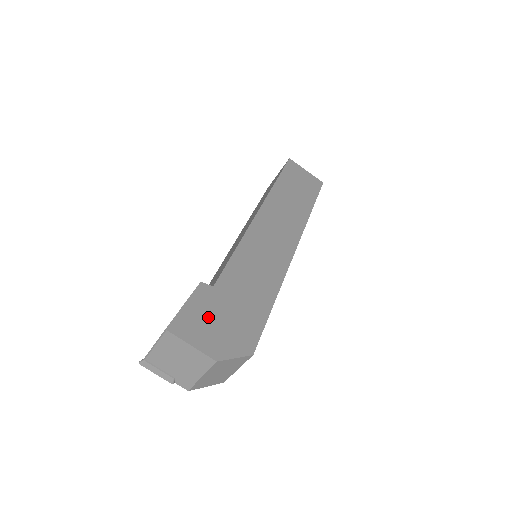
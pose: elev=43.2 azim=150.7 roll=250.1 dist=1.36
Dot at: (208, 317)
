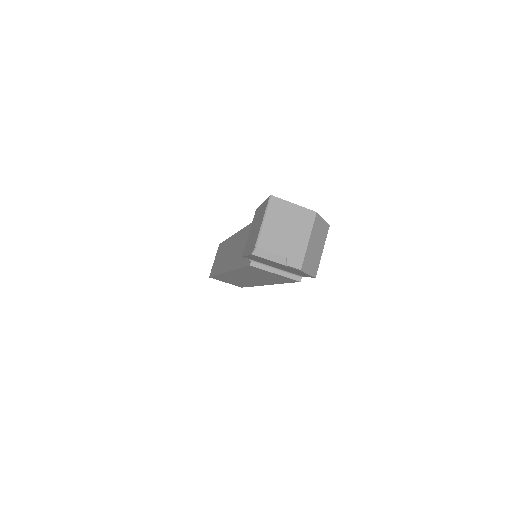
Dot at: occluded
